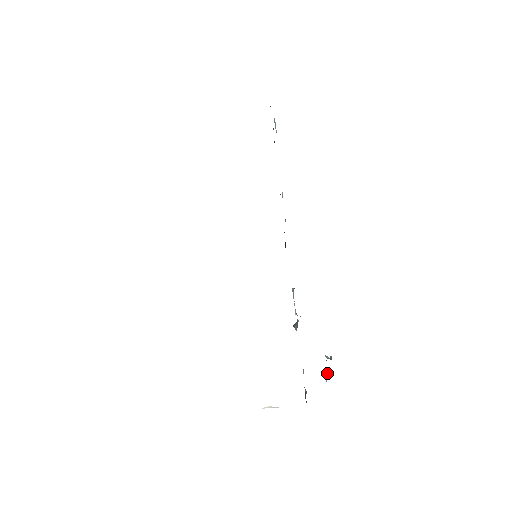
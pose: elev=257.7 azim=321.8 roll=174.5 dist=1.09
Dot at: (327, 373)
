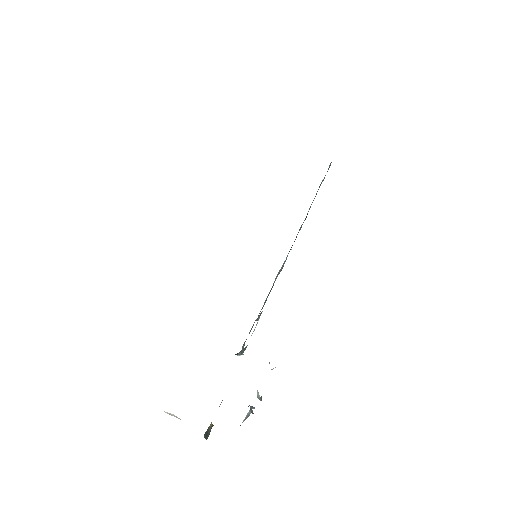
Dot at: (248, 413)
